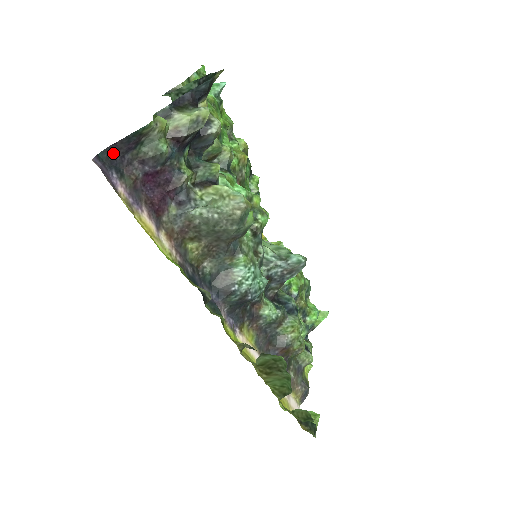
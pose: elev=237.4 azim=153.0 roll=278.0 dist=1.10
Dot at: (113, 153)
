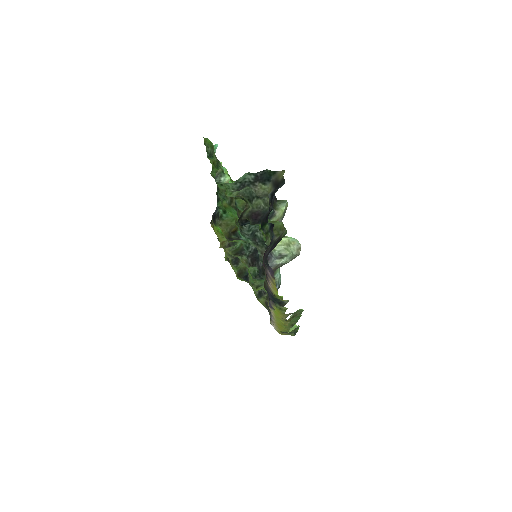
Dot at: (267, 257)
